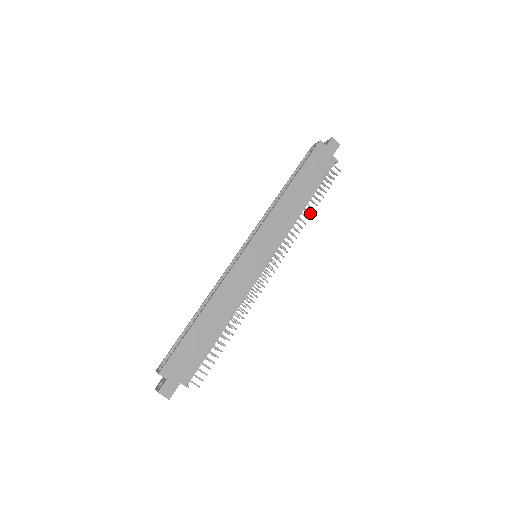
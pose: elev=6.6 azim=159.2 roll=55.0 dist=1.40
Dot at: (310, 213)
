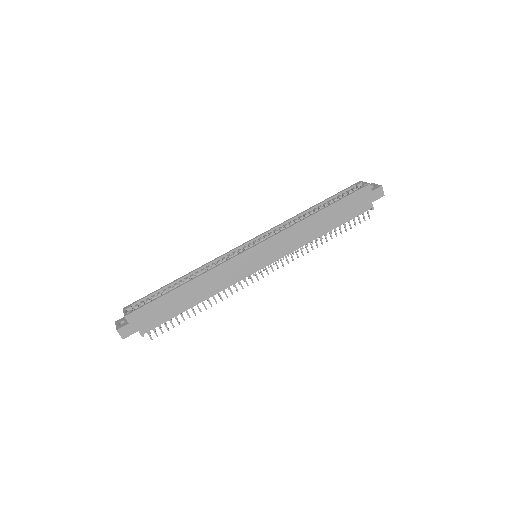
Dot at: (322, 242)
